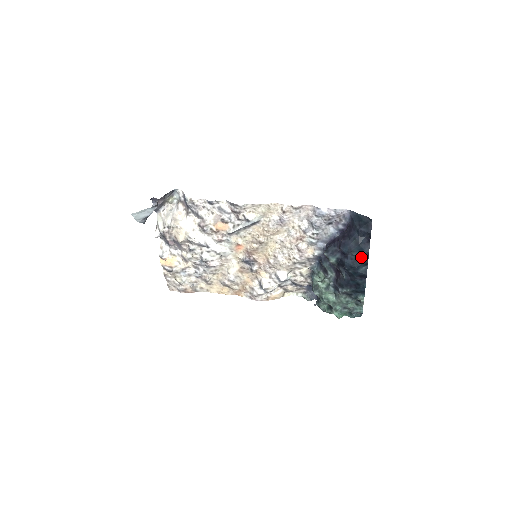
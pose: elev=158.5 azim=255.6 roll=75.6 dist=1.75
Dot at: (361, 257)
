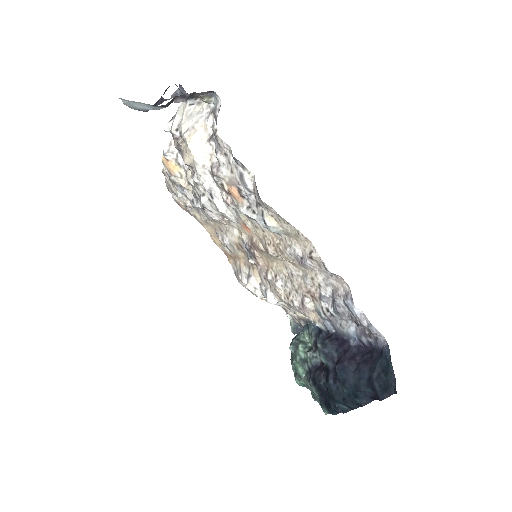
Dot at: (350, 399)
